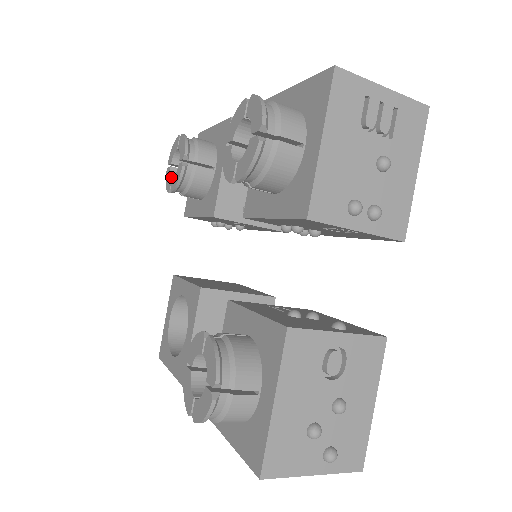
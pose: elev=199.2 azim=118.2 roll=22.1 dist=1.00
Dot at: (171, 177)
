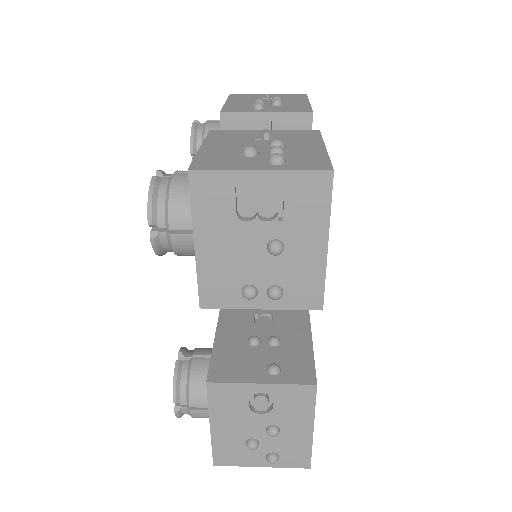
Dot at: occluded
